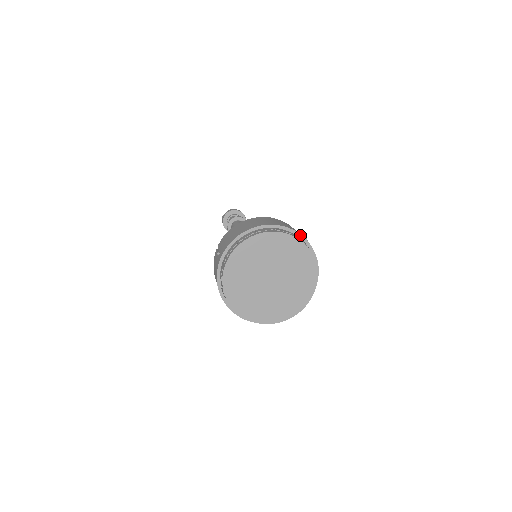
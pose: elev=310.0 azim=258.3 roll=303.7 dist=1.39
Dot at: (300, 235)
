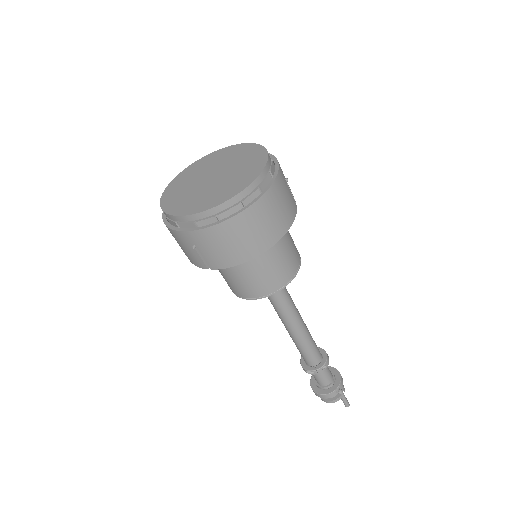
Dot at: (275, 158)
